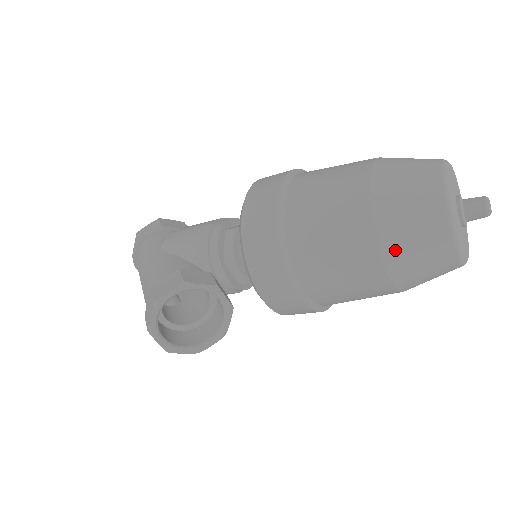
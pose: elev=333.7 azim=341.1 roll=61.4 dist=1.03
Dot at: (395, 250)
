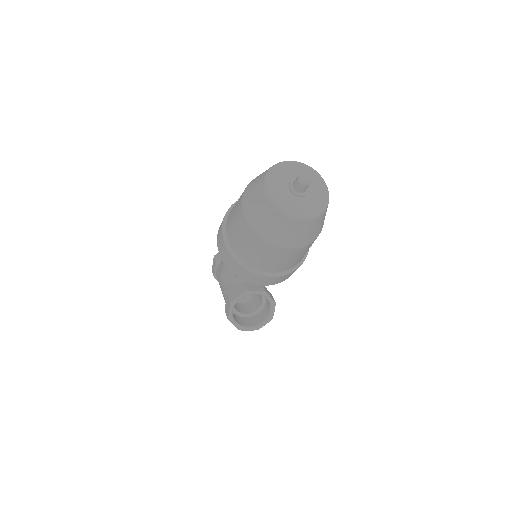
Dot at: (279, 241)
